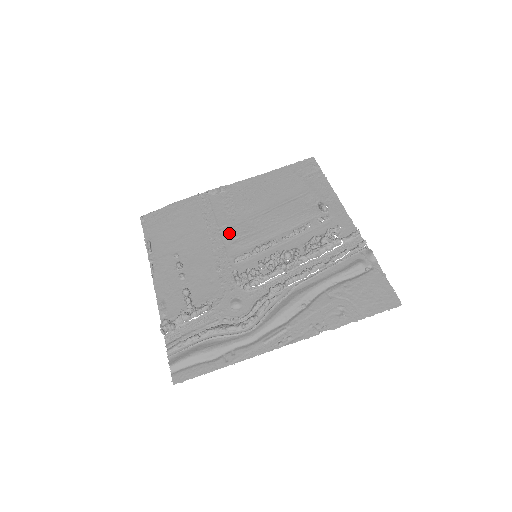
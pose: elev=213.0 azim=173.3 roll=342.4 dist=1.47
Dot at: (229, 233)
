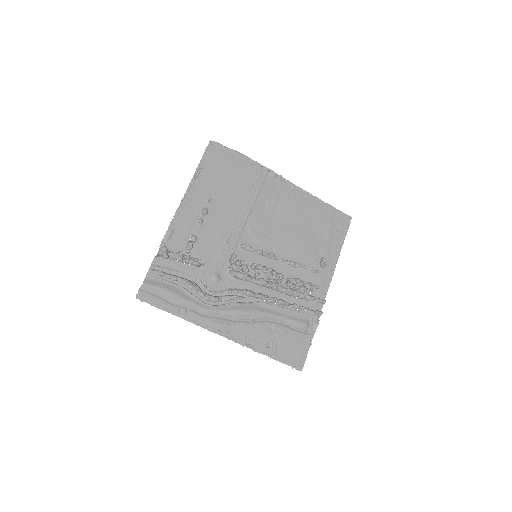
Dot at: (255, 220)
